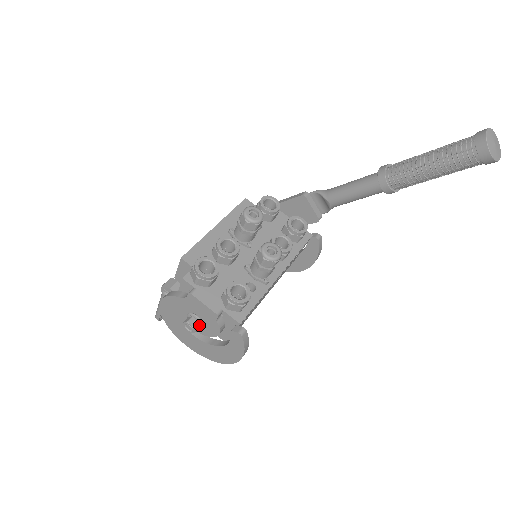
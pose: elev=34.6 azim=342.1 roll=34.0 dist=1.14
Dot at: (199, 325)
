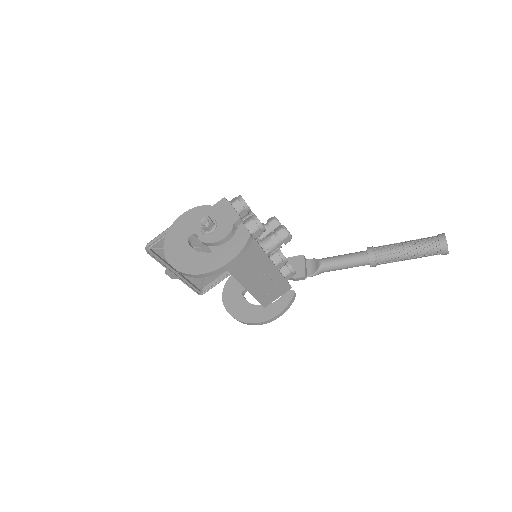
Dot at: (212, 227)
